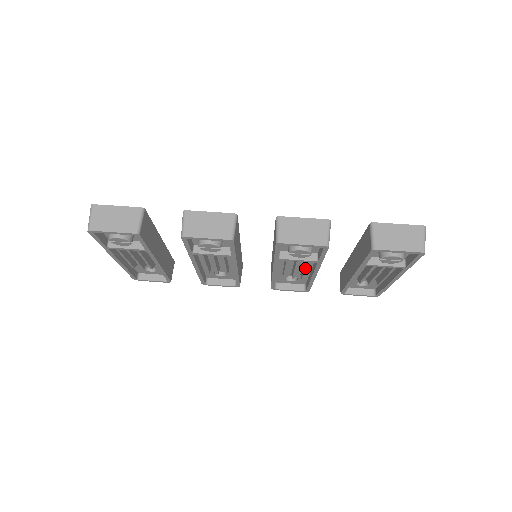
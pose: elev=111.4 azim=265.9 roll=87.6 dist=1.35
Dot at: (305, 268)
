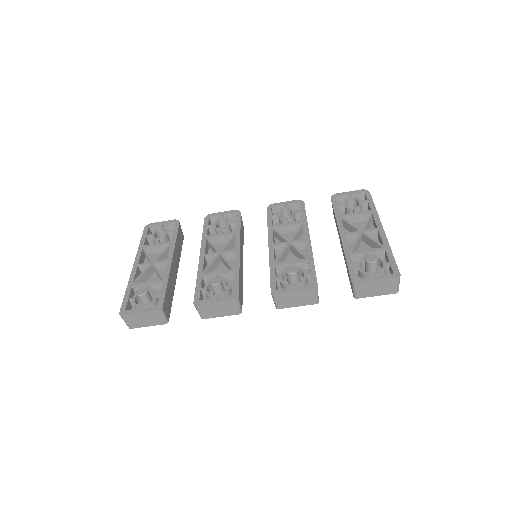
Dot at: occluded
